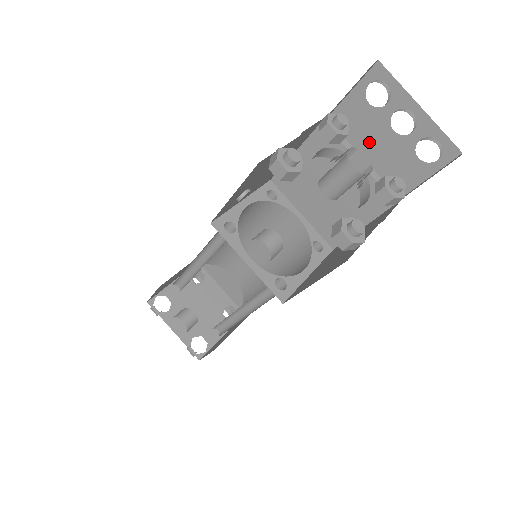
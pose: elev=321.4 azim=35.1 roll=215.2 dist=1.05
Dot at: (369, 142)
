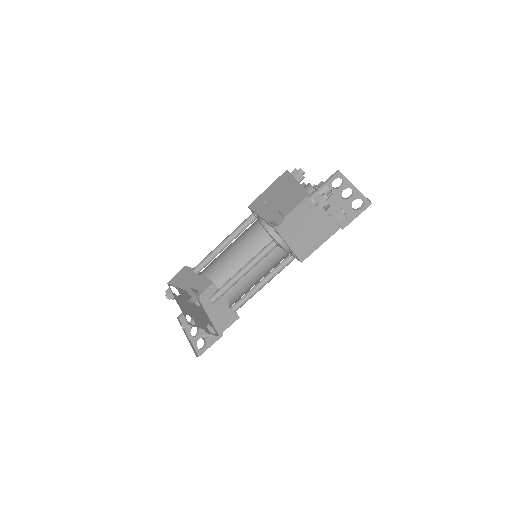
Dot at: (330, 204)
